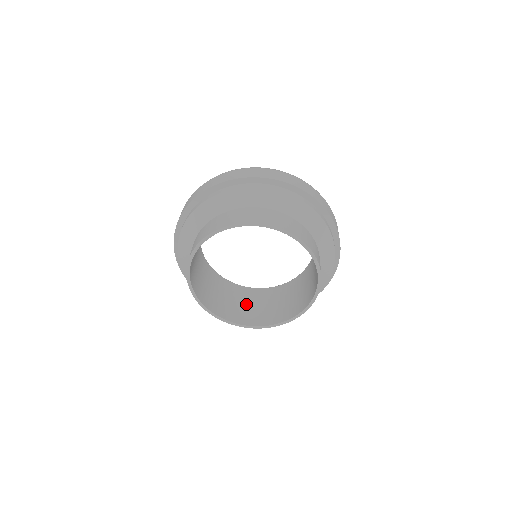
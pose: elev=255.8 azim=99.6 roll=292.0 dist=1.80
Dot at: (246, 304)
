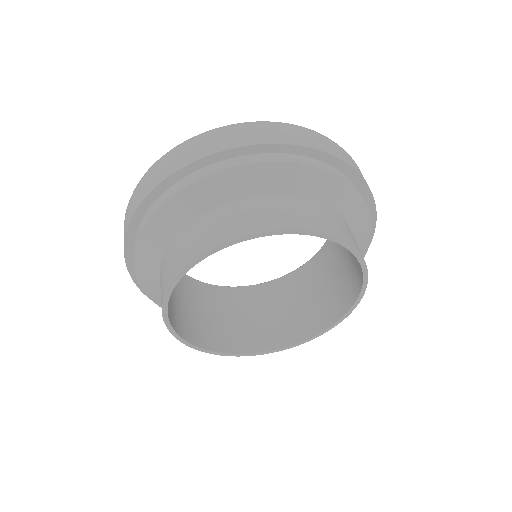
Dot at: (265, 314)
